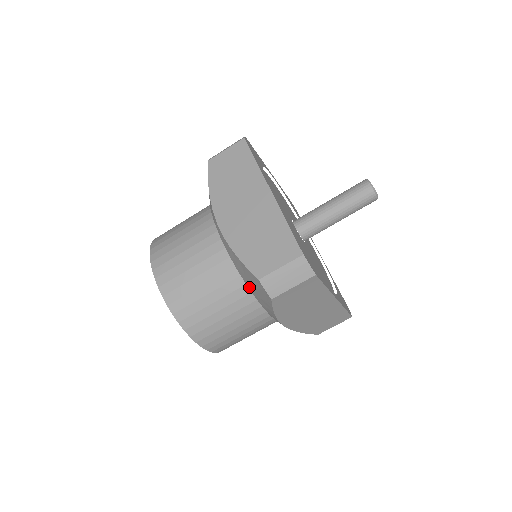
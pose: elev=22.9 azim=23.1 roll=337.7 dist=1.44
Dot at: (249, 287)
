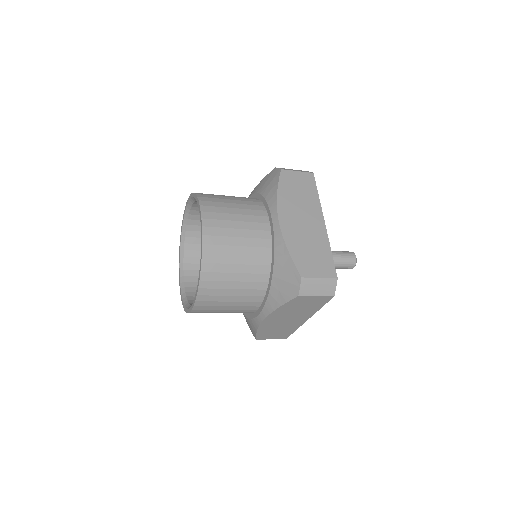
Dot at: (274, 277)
